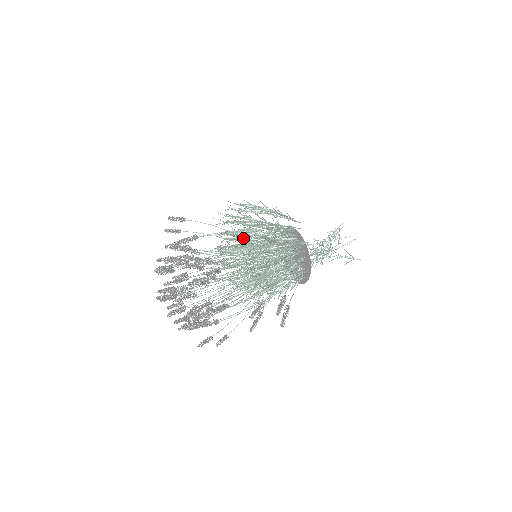
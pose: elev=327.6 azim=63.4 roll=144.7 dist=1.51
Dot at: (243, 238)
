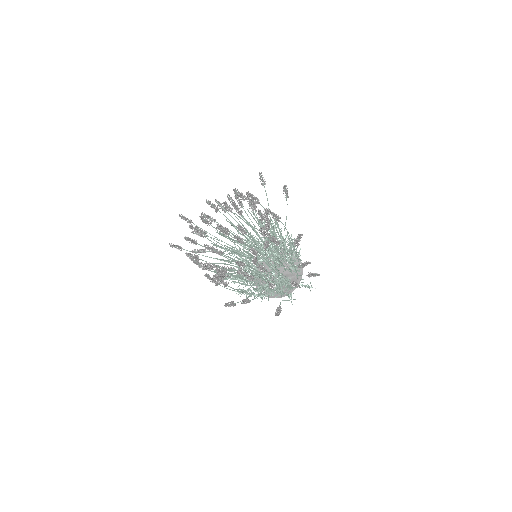
Dot at: occluded
